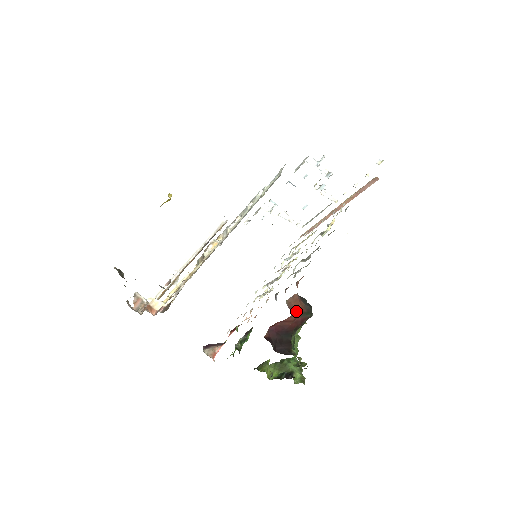
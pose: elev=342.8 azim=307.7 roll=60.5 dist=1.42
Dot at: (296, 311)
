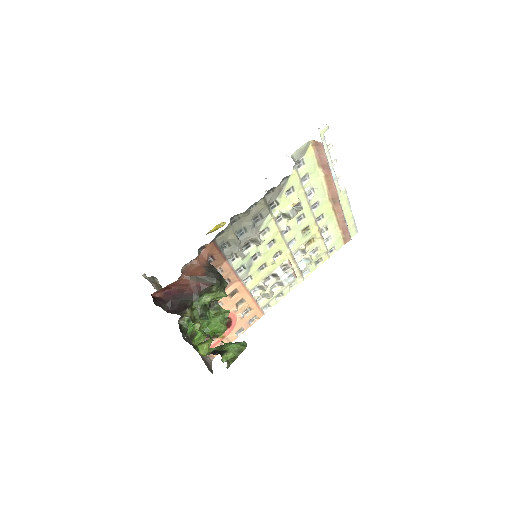
Dot at: (191, 275)
